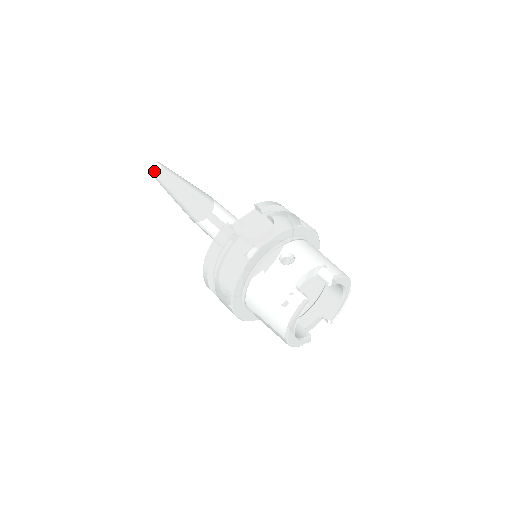
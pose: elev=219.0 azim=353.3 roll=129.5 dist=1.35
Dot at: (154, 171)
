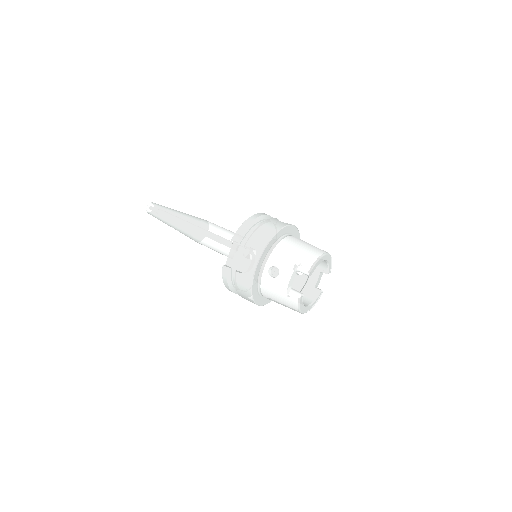
Dot at: occluded
